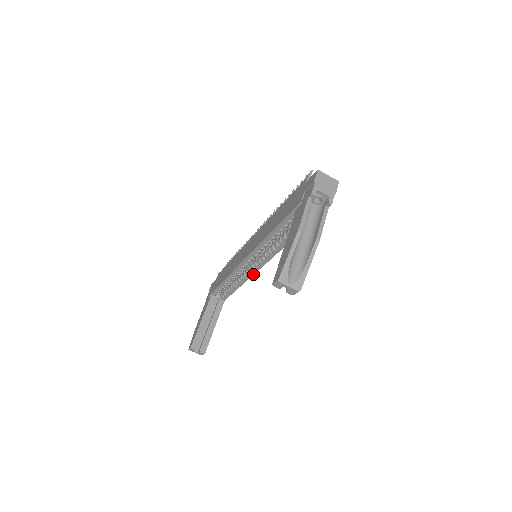
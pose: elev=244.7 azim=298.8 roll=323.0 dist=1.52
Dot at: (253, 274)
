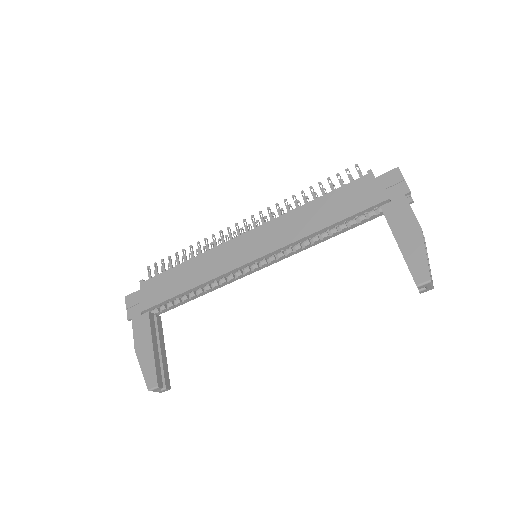
Dot at: (241, 277)
